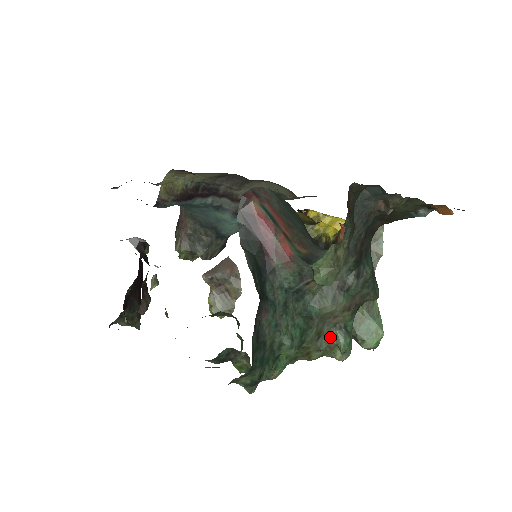
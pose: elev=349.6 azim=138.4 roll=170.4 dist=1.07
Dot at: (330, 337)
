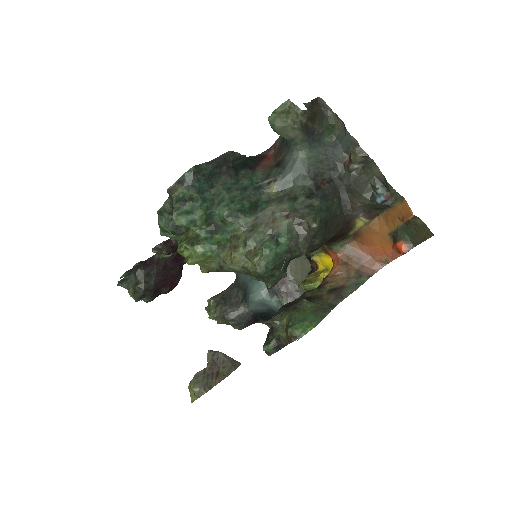
Dot at: (261, 239)
